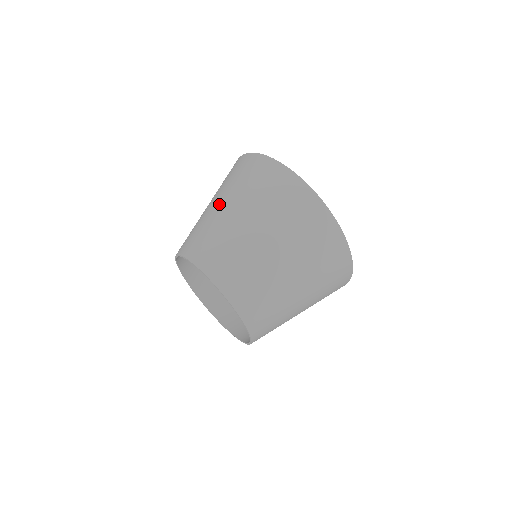
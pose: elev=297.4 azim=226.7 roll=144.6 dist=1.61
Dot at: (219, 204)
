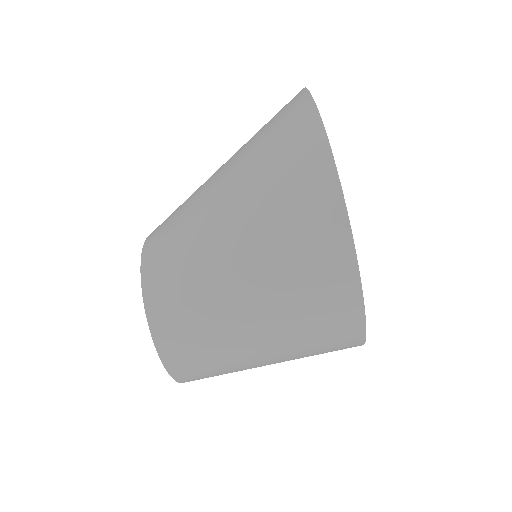
Dot at: (237, 293)
